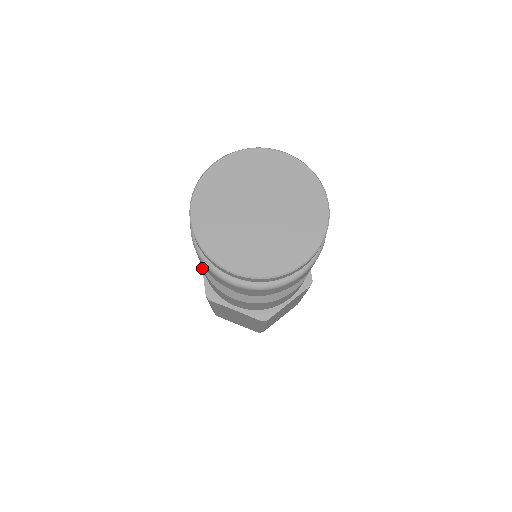
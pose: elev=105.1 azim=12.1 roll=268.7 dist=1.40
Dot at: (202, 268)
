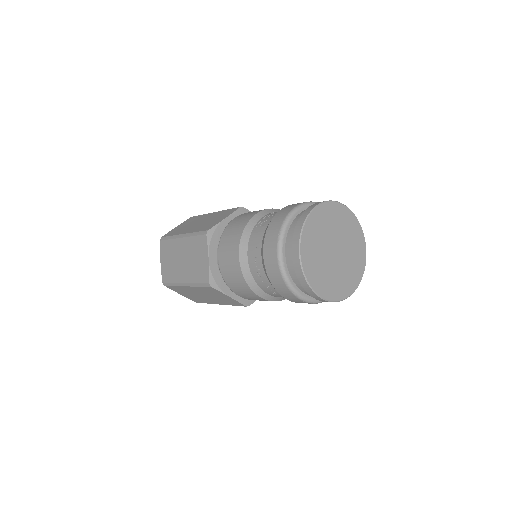
Dot at: (208, 258)
